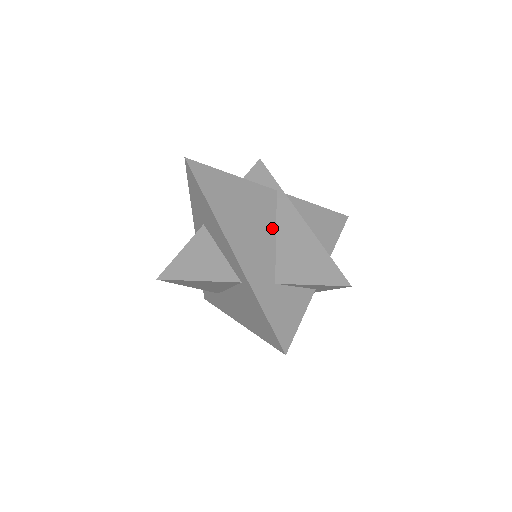
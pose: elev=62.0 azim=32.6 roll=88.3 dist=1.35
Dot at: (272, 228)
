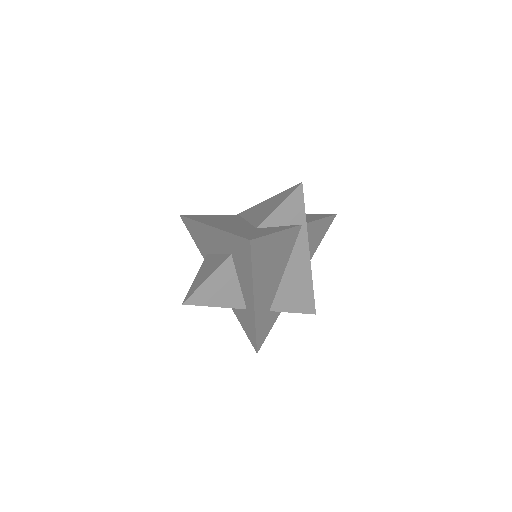
Dot at: (285, 266)
